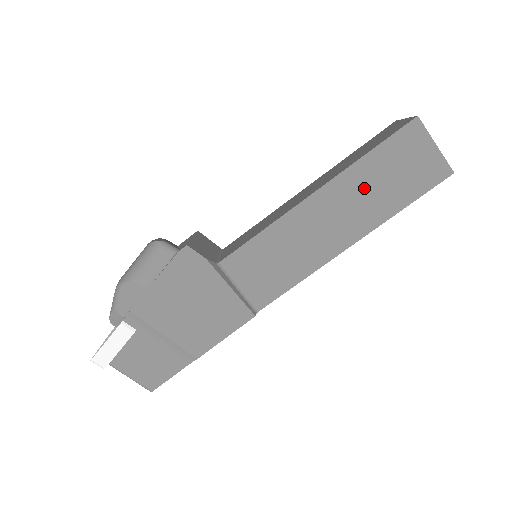
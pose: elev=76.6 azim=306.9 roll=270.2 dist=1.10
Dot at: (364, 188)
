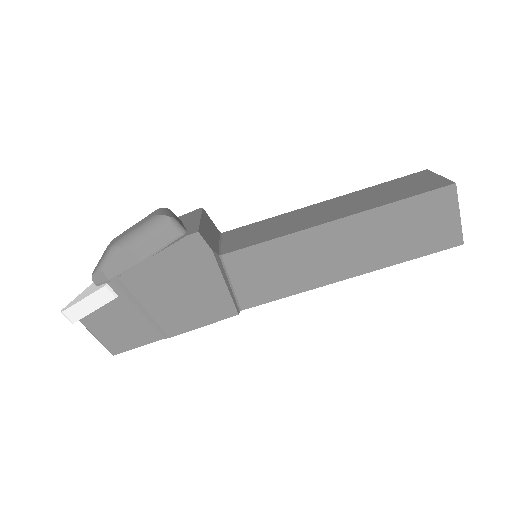
Dot at: (382, 231)
